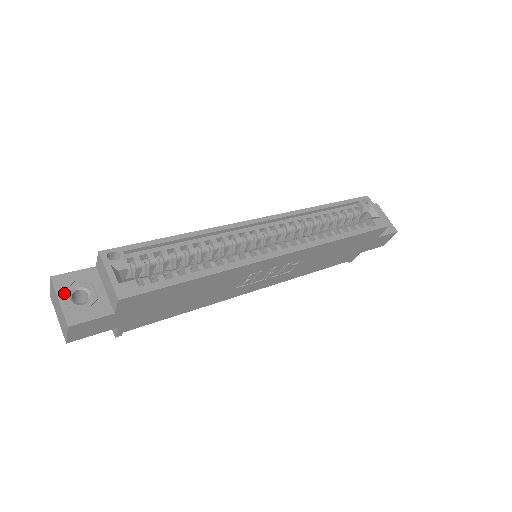
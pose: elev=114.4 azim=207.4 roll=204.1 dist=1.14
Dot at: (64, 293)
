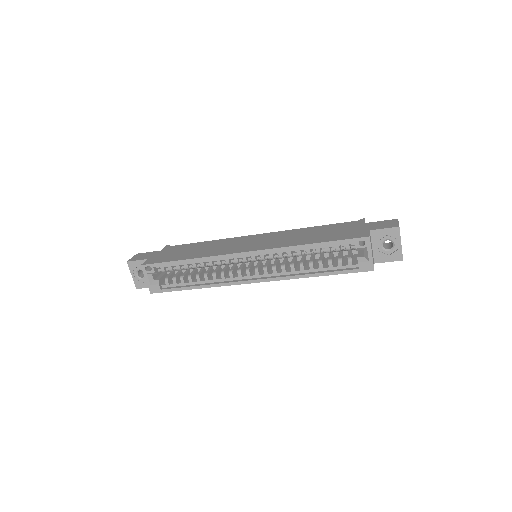
Dot at: (134, 272)
